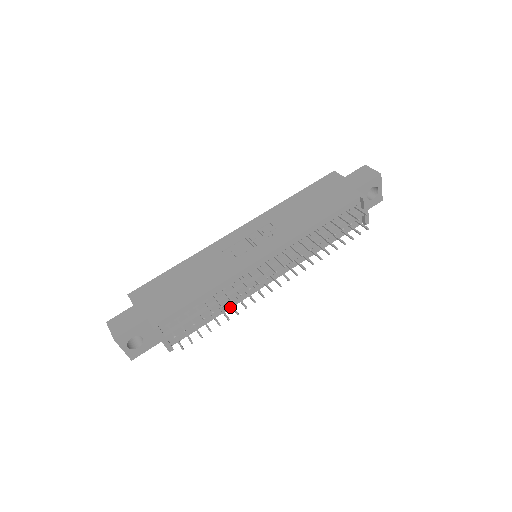
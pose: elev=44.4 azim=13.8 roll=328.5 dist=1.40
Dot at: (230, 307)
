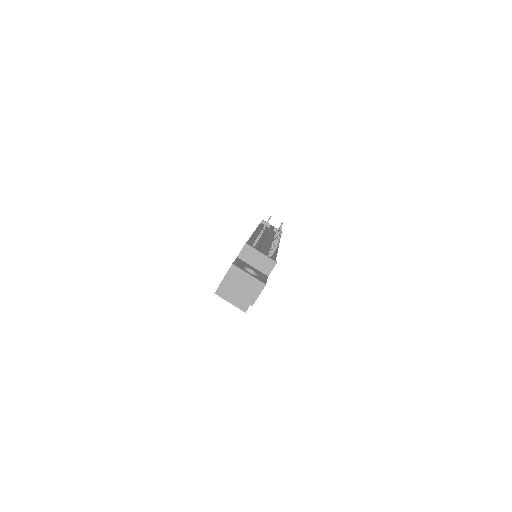
Dot at: (276, 254)
